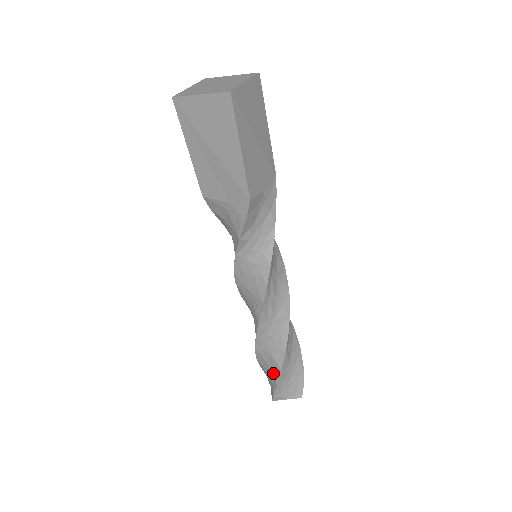
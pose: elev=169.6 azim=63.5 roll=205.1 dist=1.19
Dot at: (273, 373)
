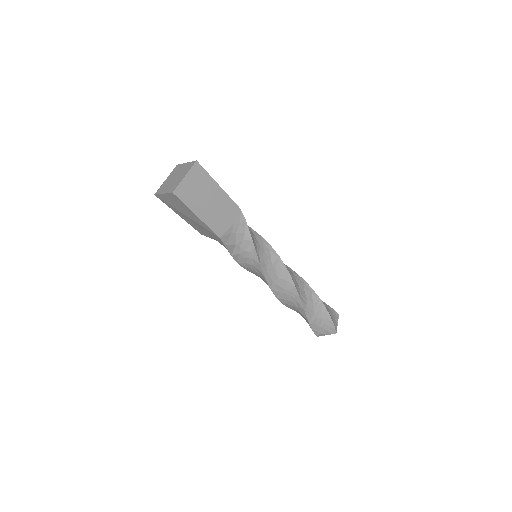
Dot at: (306, 321)
